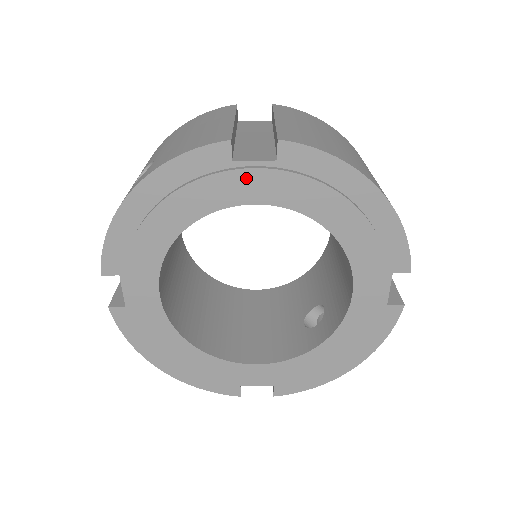
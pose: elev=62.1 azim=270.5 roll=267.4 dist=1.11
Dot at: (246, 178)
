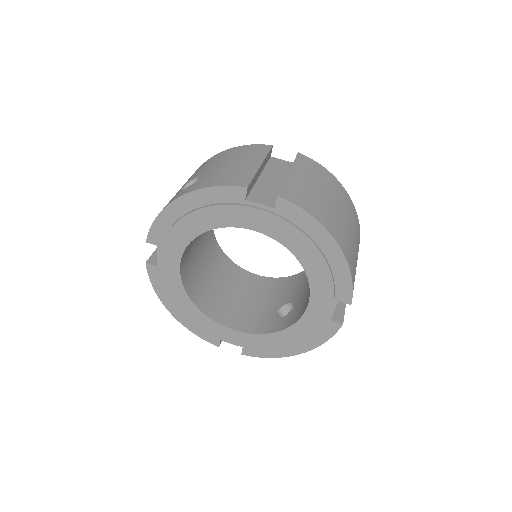
Dot at: (252, 213)
